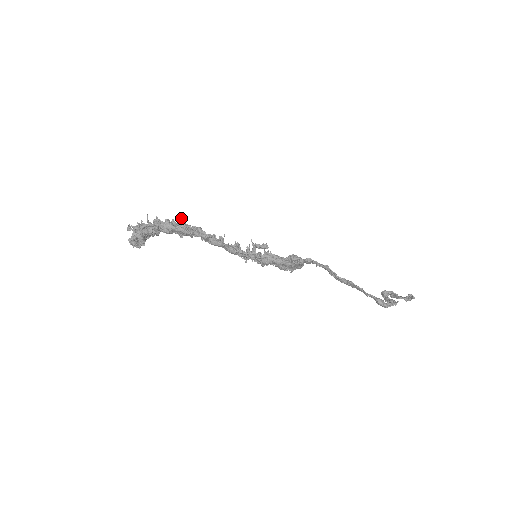
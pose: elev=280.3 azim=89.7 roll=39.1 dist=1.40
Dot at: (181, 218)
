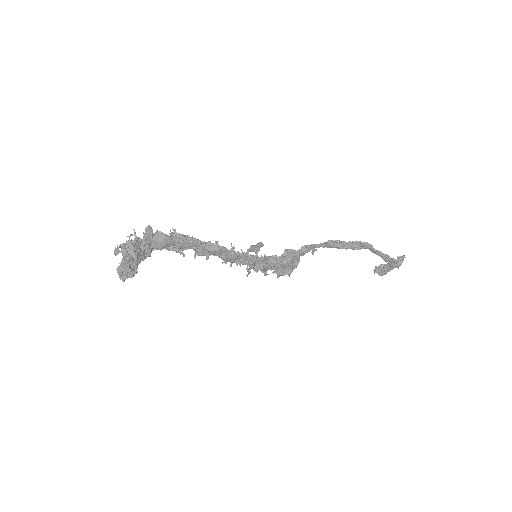
Dot at: occluded
